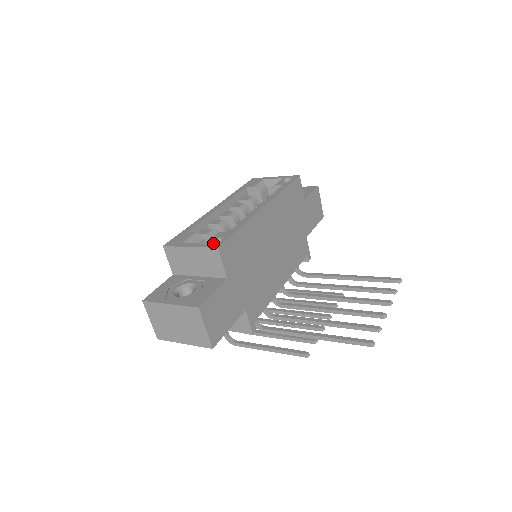
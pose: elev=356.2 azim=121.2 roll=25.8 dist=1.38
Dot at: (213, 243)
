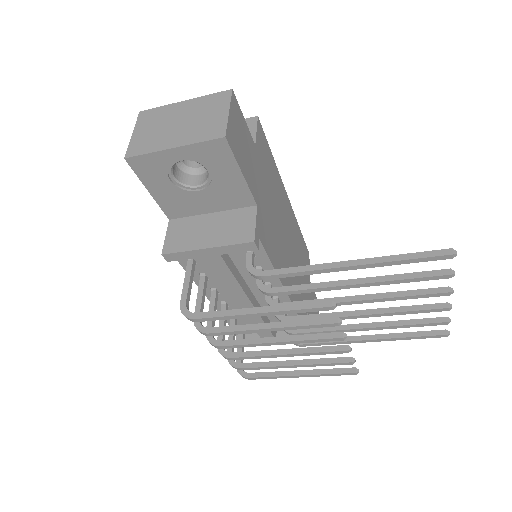
Dot at: occluded
